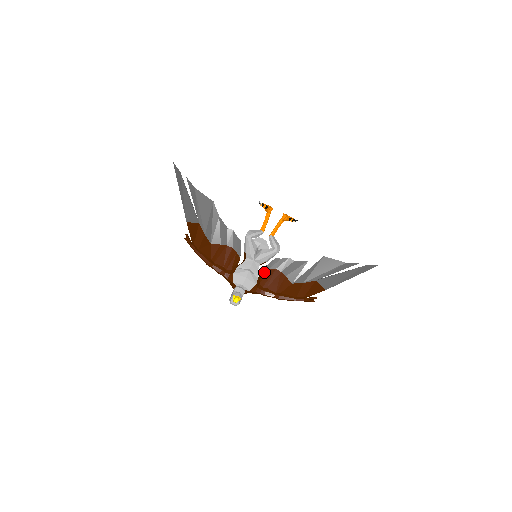
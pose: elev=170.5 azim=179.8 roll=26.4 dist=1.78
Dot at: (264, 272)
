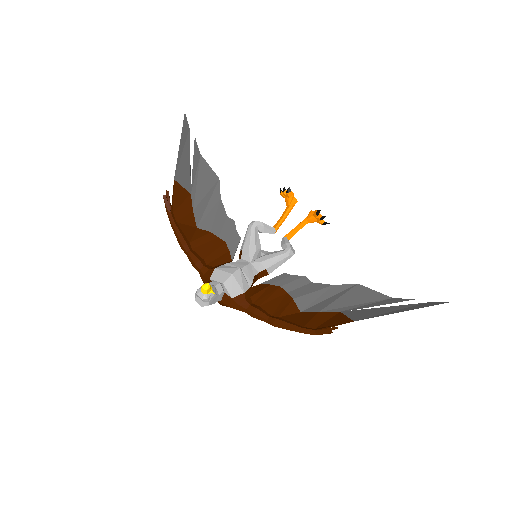
Dot at: (261, 287)
